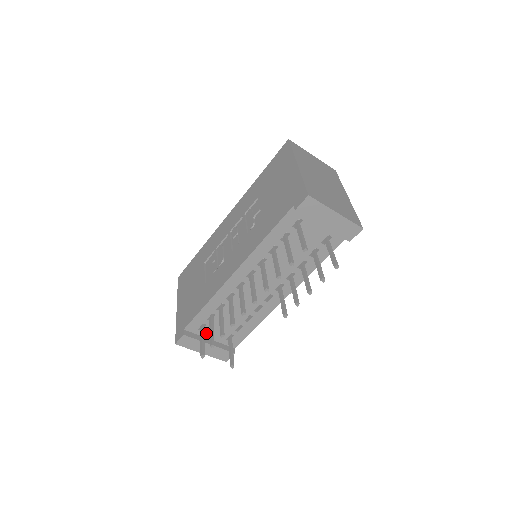
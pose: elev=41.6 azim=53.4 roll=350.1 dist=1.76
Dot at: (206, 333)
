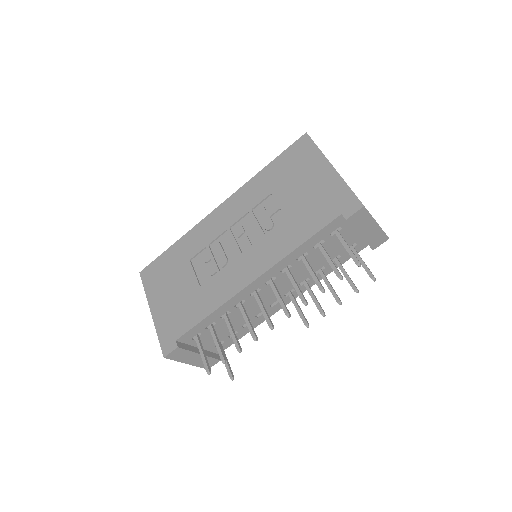
Dot at: occluded
